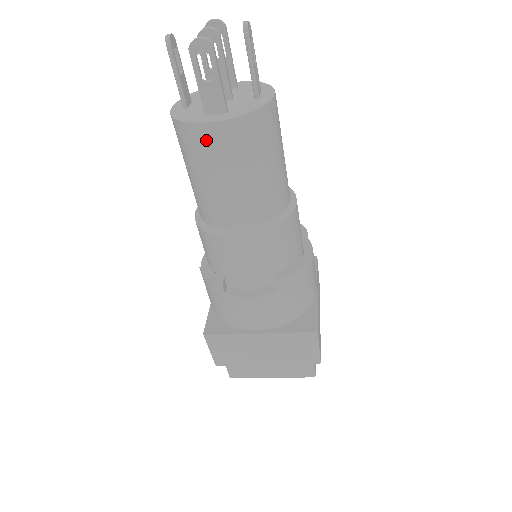
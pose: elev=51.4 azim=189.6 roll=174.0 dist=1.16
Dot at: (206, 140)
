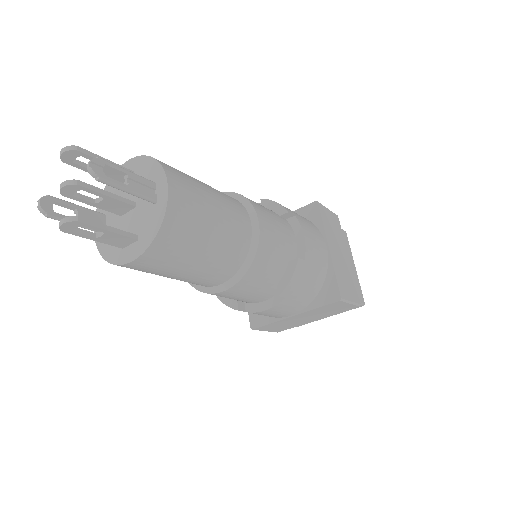
Dot at: (139, 268)
